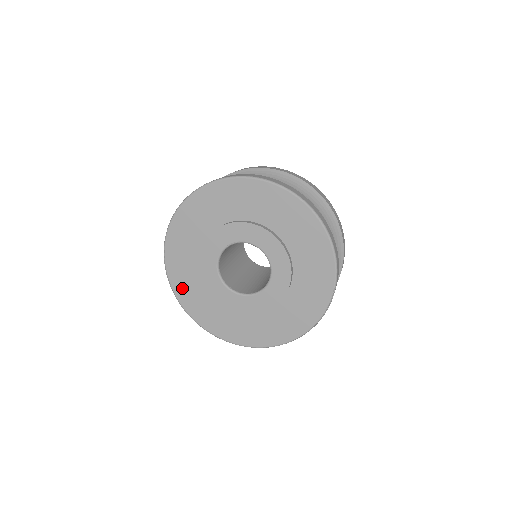
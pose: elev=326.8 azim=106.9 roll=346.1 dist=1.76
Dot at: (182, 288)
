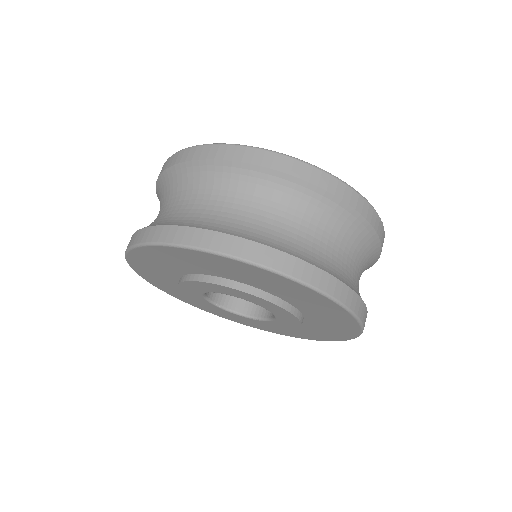
Dot at: (160, 285)
